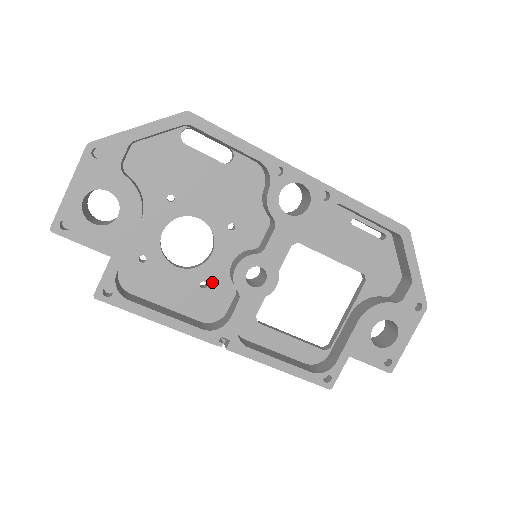
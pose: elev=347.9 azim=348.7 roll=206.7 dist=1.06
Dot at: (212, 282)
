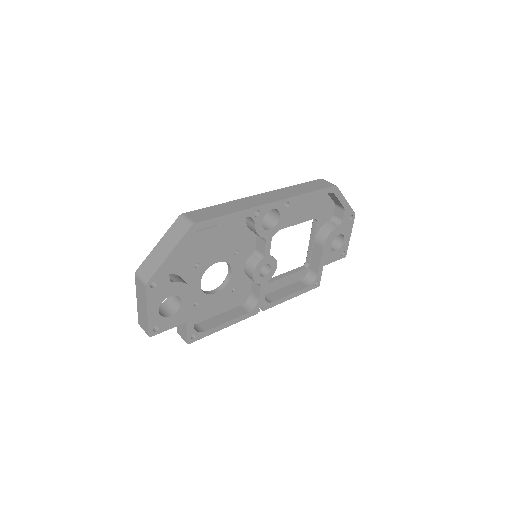
Dot at: (237, 285)
